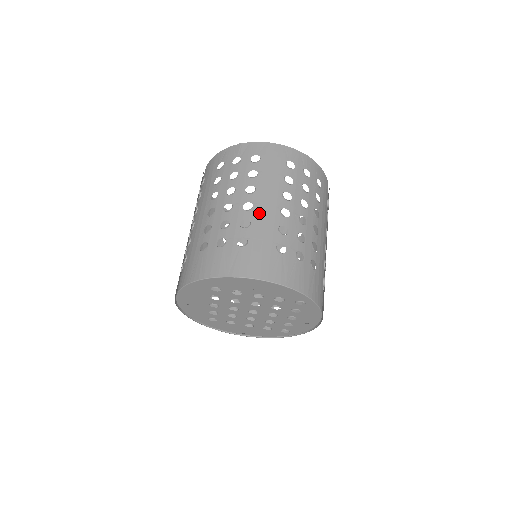
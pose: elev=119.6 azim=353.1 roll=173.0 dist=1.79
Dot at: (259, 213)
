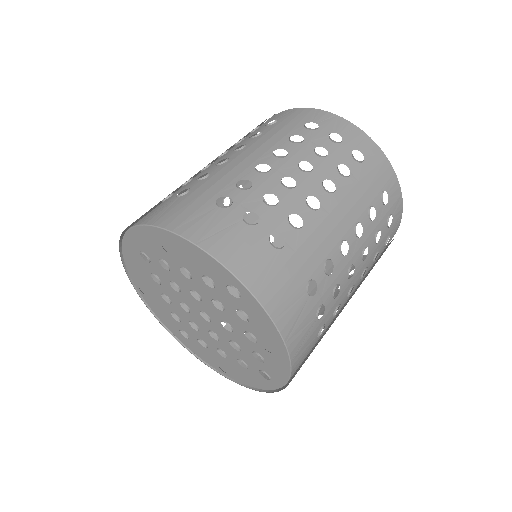
Dot at: (227, 166)
